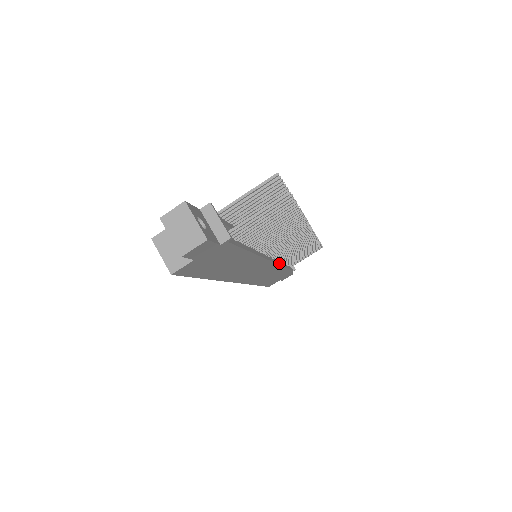
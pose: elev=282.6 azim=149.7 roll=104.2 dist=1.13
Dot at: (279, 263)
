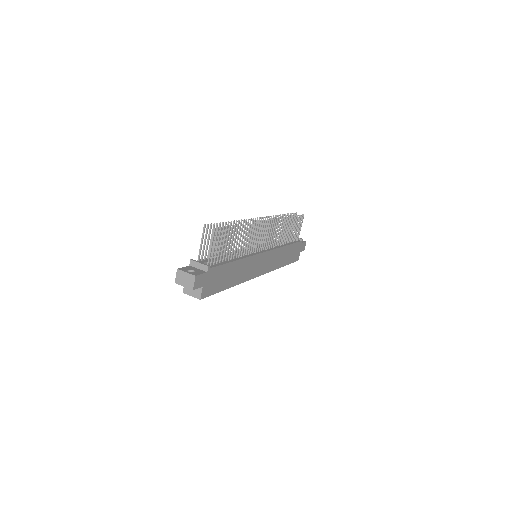
Dot at: (277, 247)
